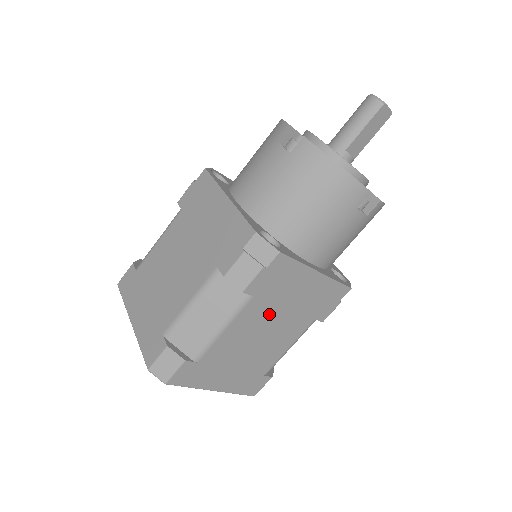
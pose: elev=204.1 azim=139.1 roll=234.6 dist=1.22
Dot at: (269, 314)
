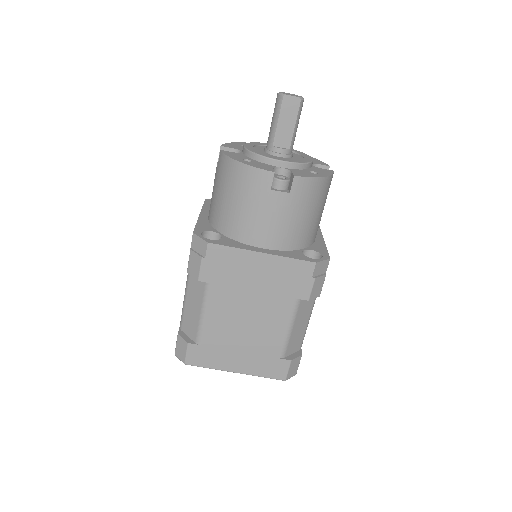
Dot at: (239, 297)
